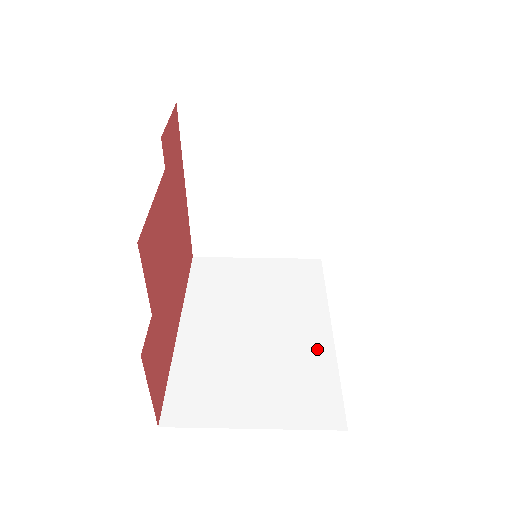
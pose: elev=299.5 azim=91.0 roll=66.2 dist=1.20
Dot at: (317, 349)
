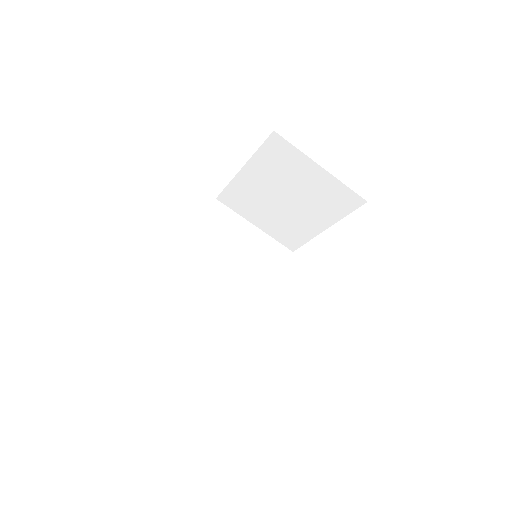
Dot at: (254, 316)
